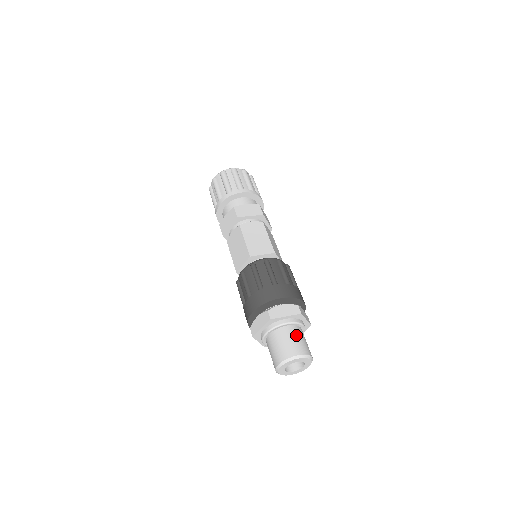
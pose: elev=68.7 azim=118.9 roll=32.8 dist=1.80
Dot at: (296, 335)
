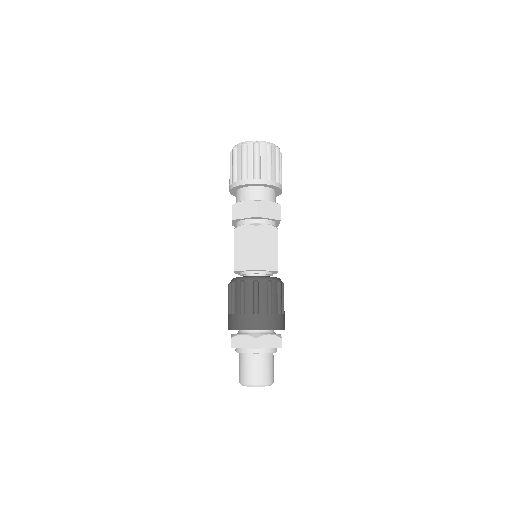
Dot at: (270, 364)
